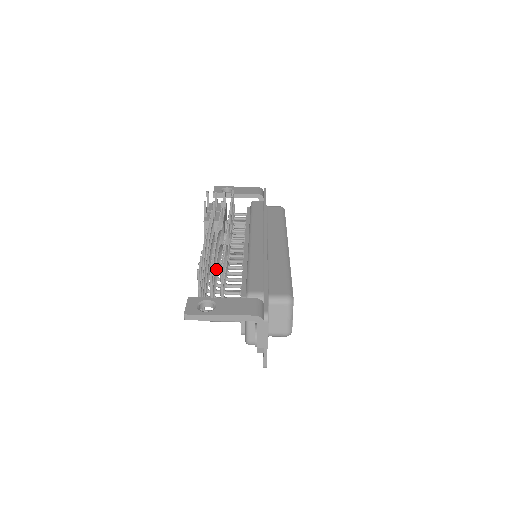
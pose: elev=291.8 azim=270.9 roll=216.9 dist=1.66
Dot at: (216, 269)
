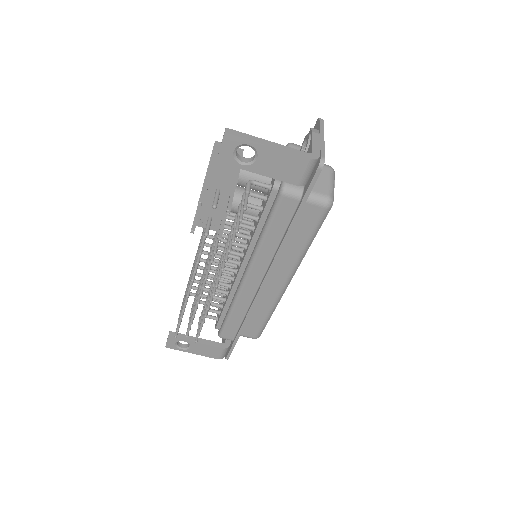
Dot at: occluded
